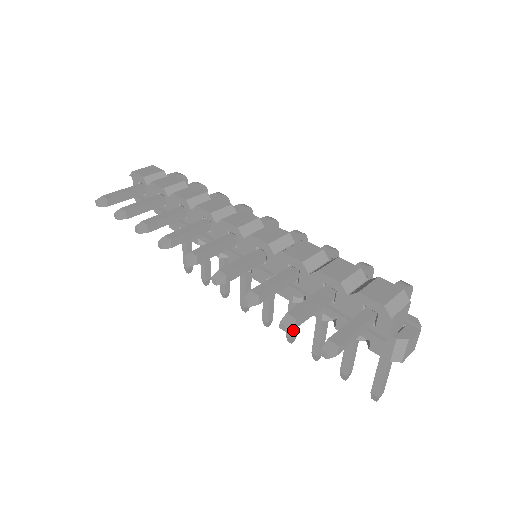
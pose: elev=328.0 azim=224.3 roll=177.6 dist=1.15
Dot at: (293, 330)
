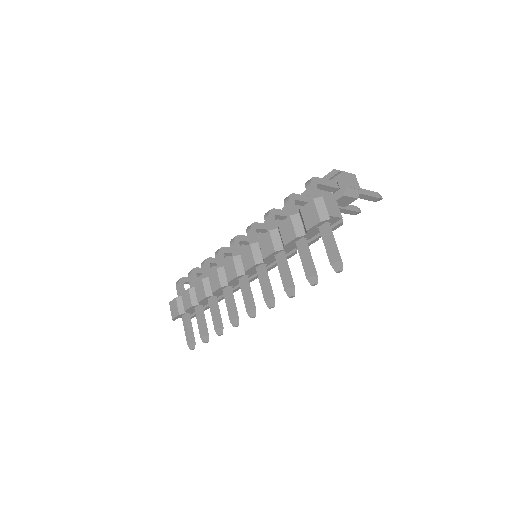
Dot at: occluded
